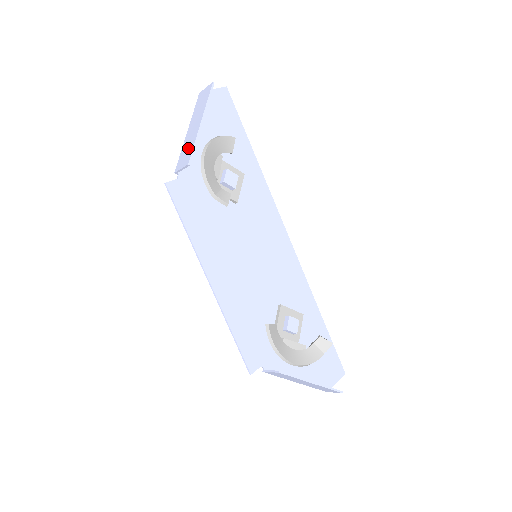
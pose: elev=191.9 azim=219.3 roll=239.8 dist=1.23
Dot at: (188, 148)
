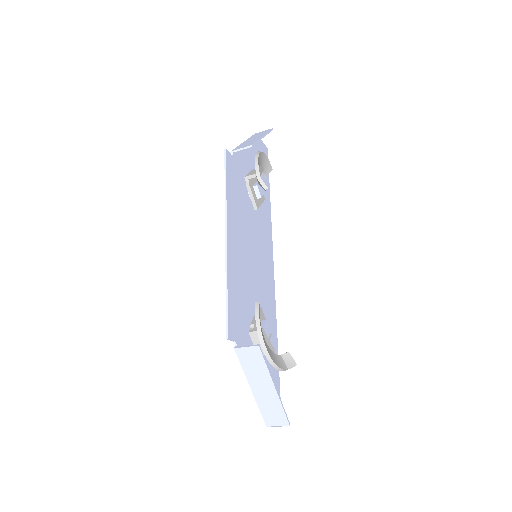
Dot at: (249, 143)
